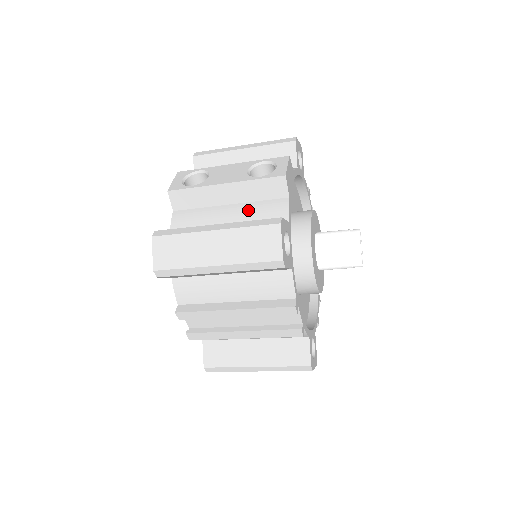
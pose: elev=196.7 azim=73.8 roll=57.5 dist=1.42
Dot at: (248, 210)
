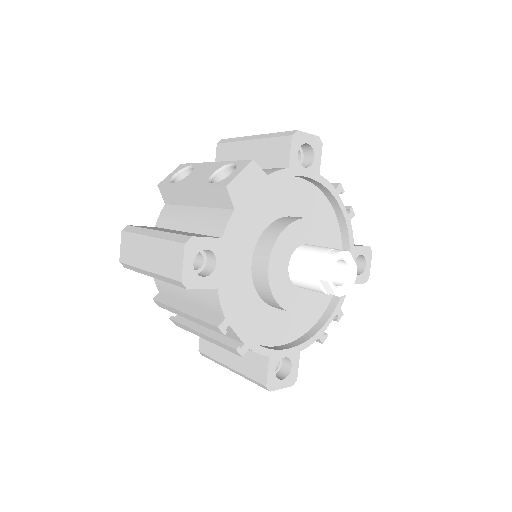
Dot at: (203, 216)
